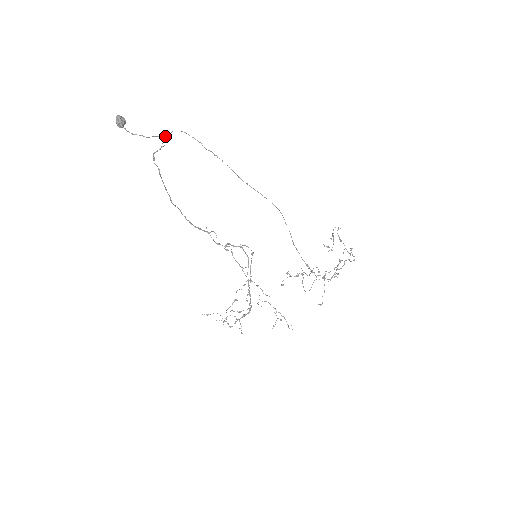
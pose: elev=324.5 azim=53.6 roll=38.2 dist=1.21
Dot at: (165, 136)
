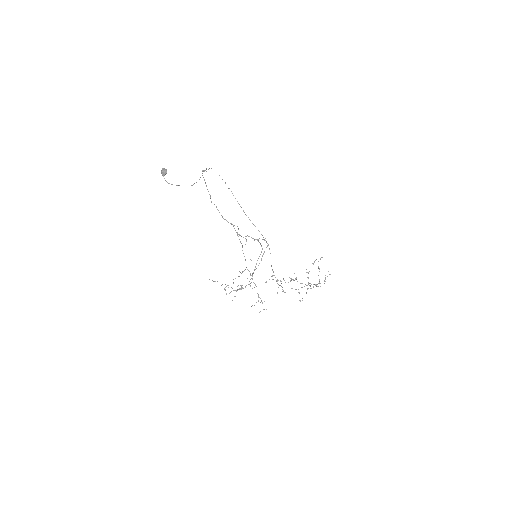
Dot at: (191, 185)
